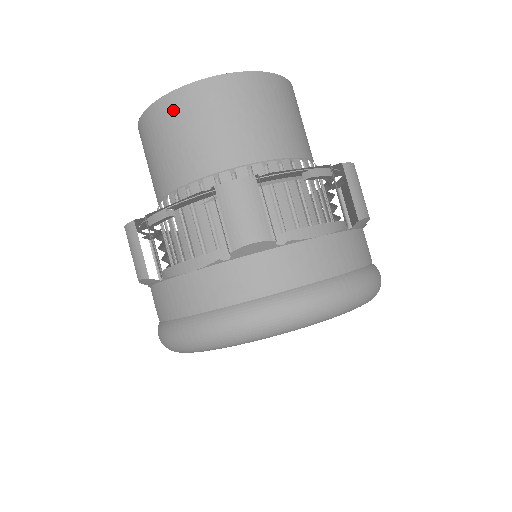
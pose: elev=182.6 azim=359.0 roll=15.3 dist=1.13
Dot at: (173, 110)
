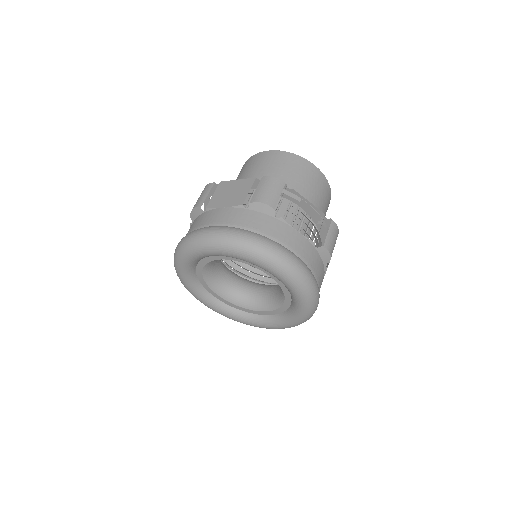
Dot at: (315, 174)
